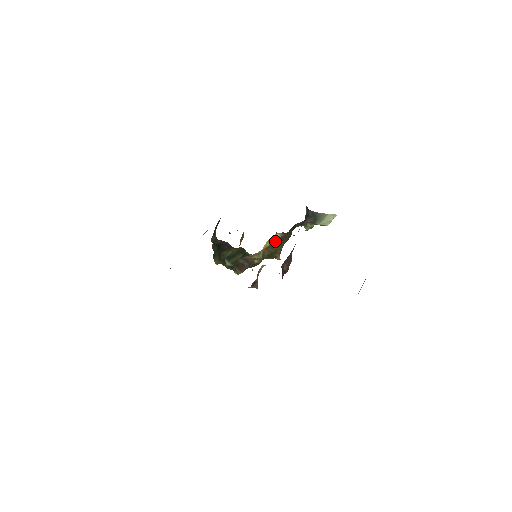
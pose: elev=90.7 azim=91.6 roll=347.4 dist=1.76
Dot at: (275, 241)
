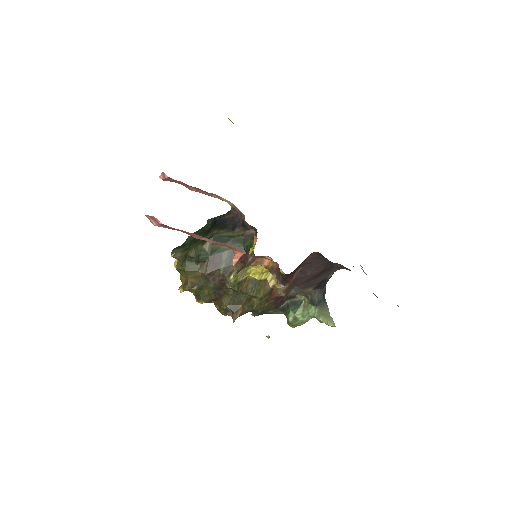
Dot at: (264, 284)
